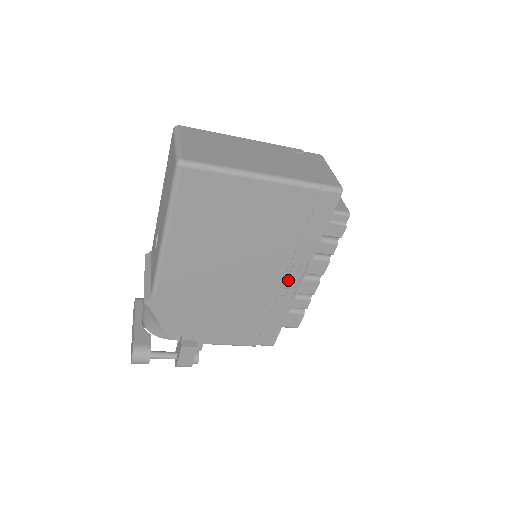
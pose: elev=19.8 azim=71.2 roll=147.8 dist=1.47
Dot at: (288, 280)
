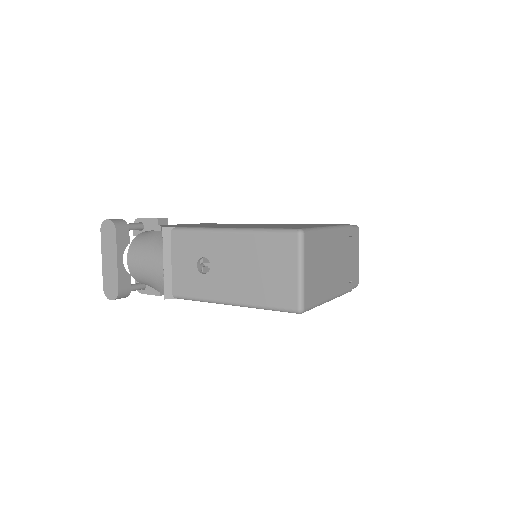
Dot at: occluded
